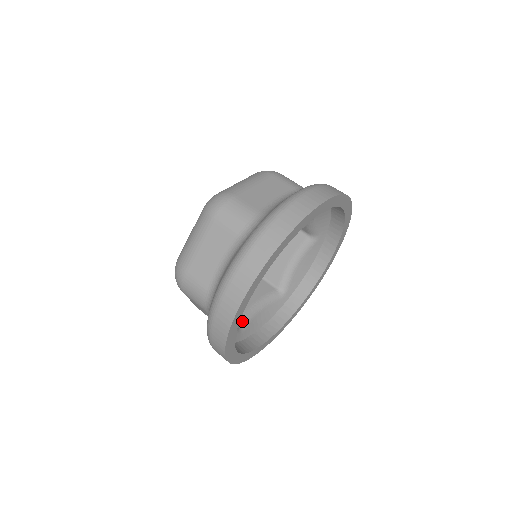
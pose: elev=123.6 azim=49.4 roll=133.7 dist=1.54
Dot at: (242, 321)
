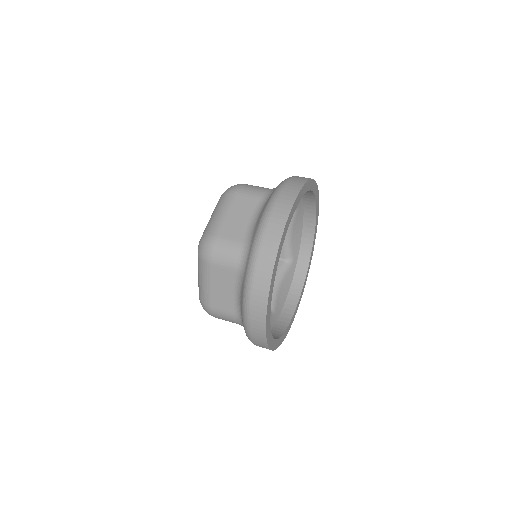
Dot at: occluded
